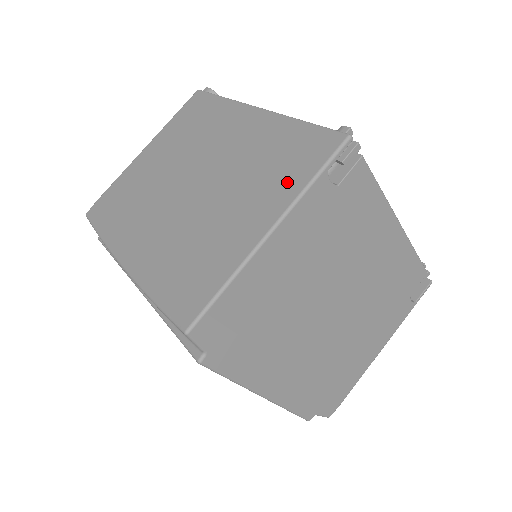
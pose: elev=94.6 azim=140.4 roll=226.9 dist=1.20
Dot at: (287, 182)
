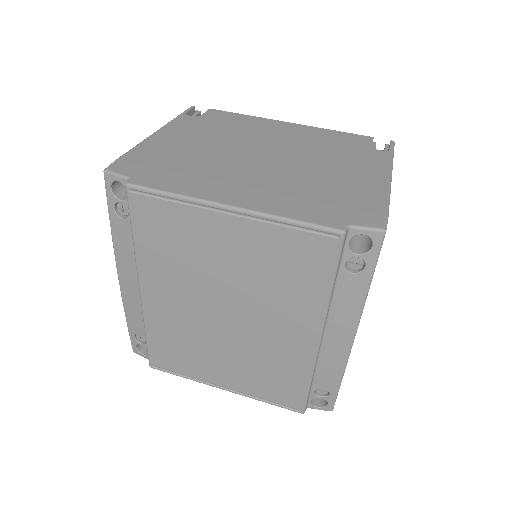
Dot at: occluded
